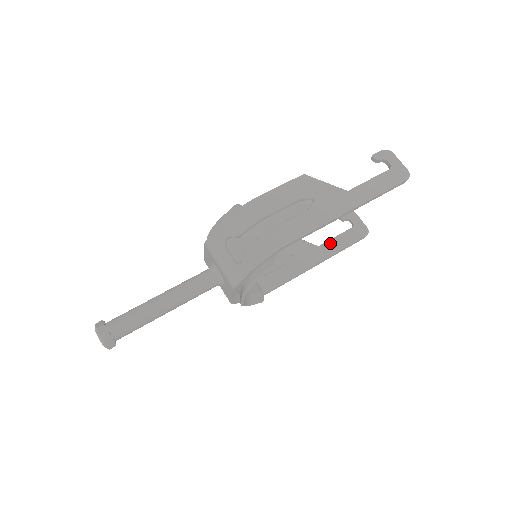
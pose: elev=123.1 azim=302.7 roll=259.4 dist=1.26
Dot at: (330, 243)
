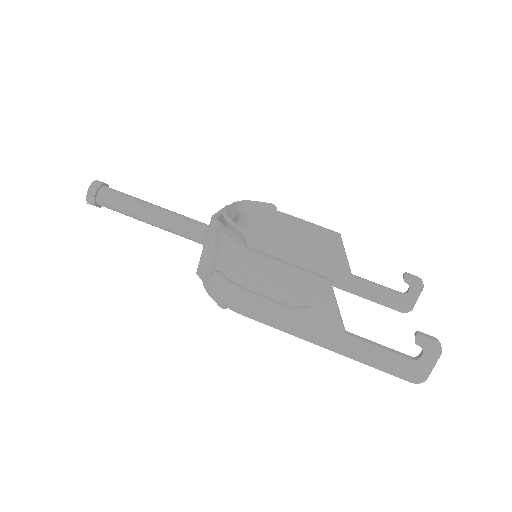
Dot at: (364, 284)
